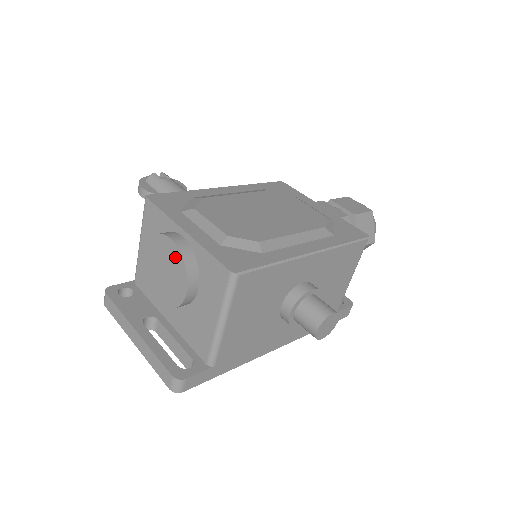
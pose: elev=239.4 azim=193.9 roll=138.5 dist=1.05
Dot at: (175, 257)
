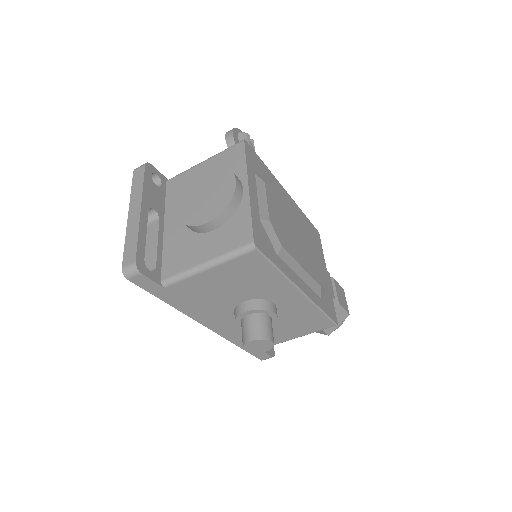
Dot at: (225, 194)
